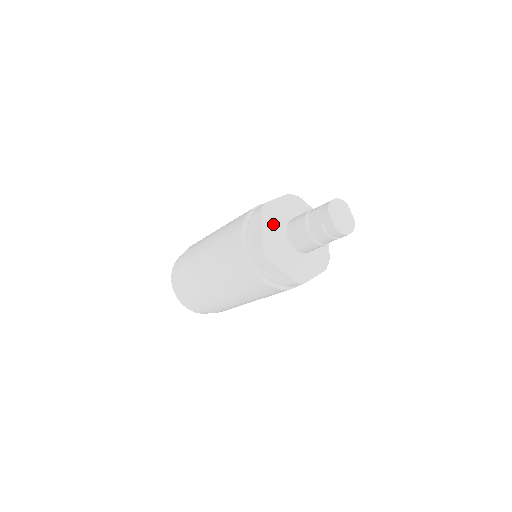
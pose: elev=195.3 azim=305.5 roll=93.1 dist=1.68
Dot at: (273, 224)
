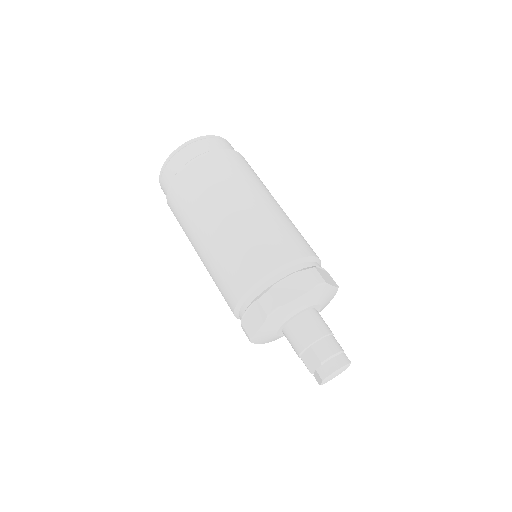
Dot at: (274, 324)
